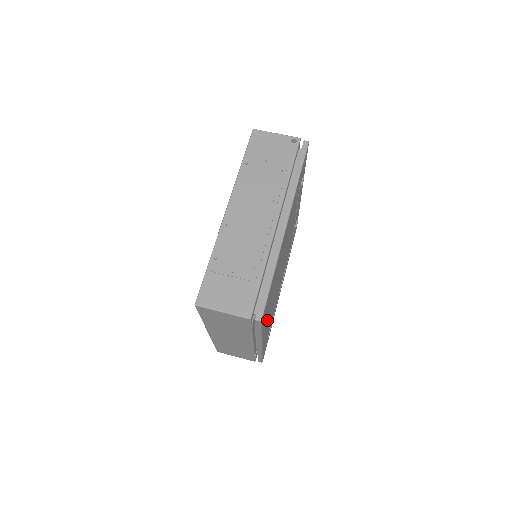
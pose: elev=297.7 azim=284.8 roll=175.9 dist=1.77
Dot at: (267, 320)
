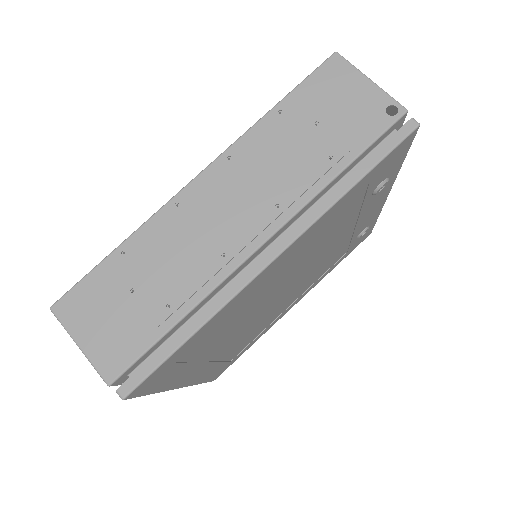
Dot at: (199, 365)
